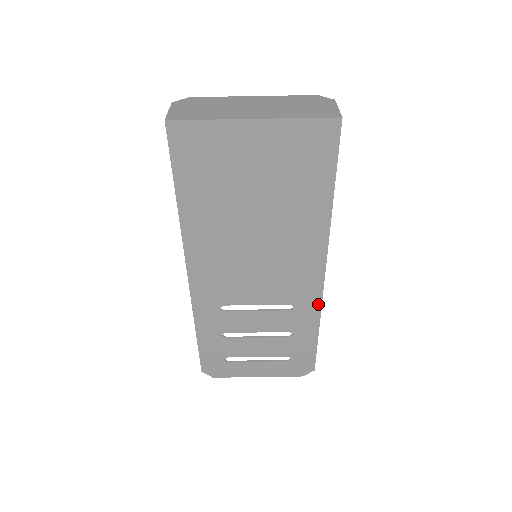
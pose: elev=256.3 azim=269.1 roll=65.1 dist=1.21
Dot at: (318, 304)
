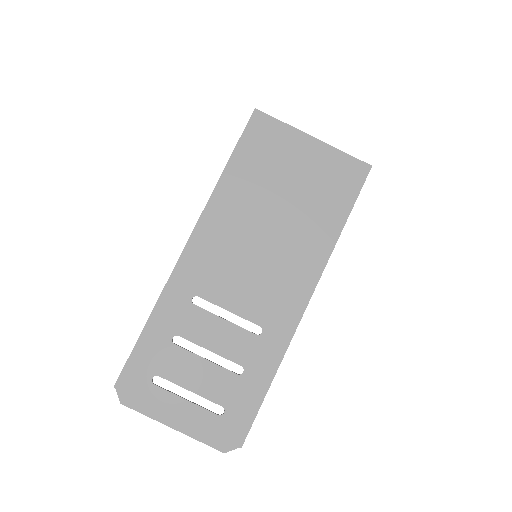
Dot at: (287, 340)
